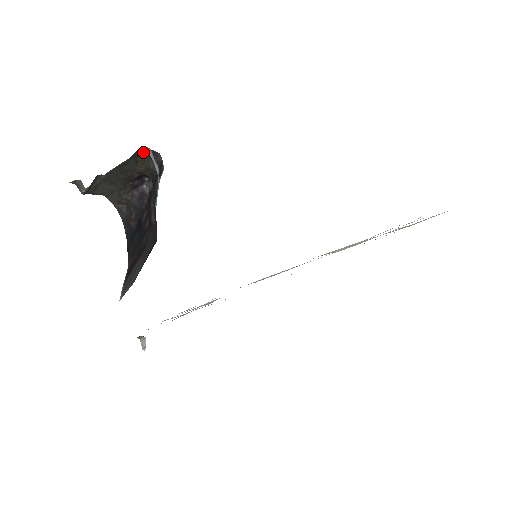
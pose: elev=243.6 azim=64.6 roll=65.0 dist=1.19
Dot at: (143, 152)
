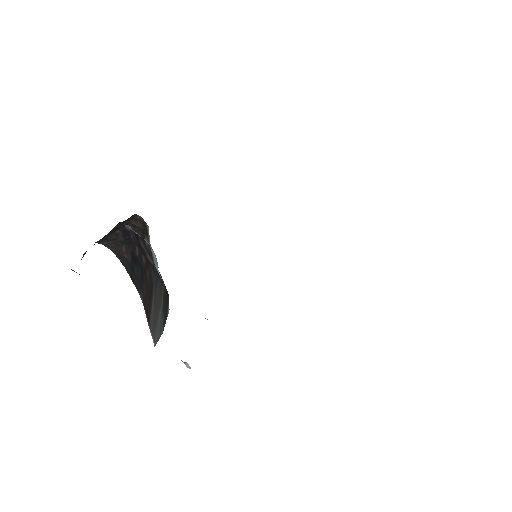
Dot at: occluded
